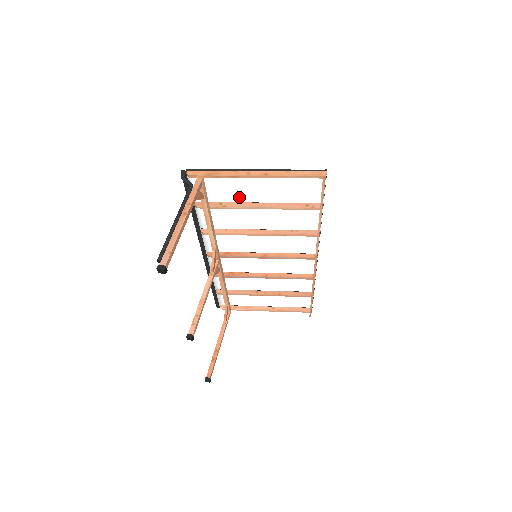
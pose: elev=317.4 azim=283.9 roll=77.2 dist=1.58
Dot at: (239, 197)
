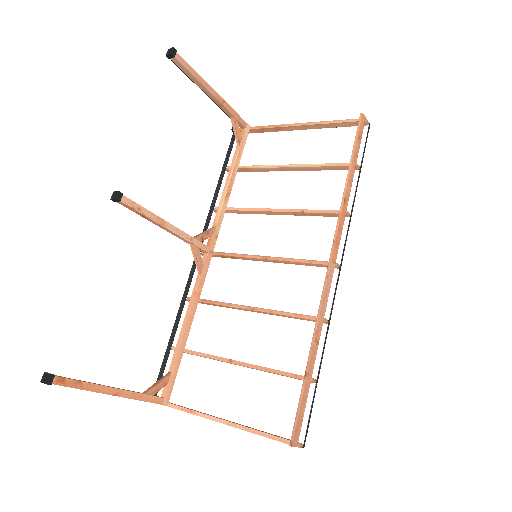
Dot at: (272, 162)
